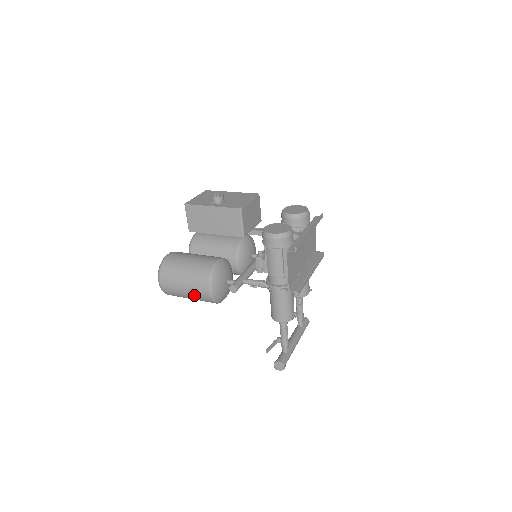
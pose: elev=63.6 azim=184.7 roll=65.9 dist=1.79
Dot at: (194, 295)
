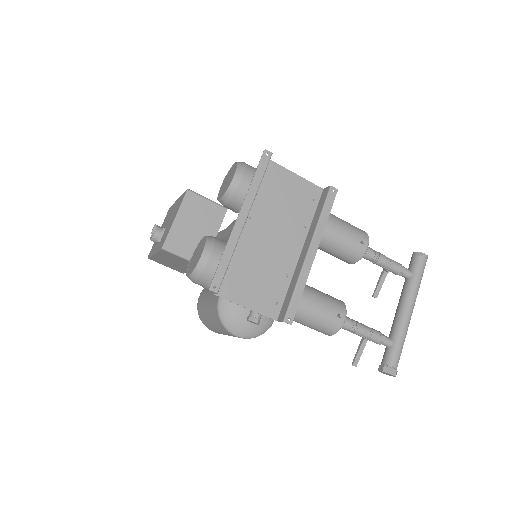
Dot at: occluded
